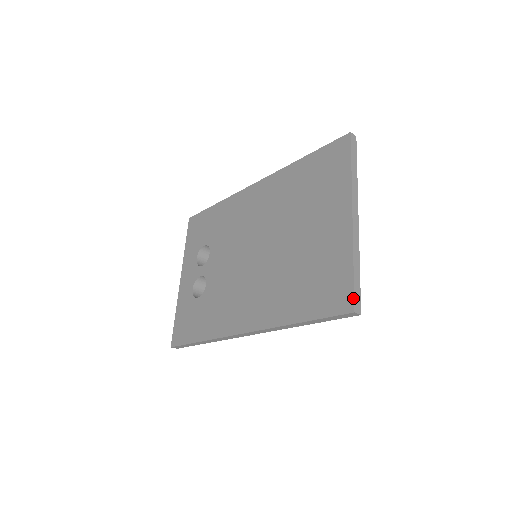
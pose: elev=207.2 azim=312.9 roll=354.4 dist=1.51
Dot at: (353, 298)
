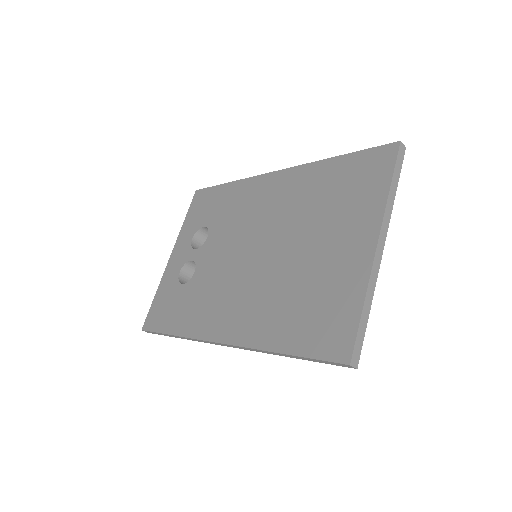
Dot at: (353, 347)
